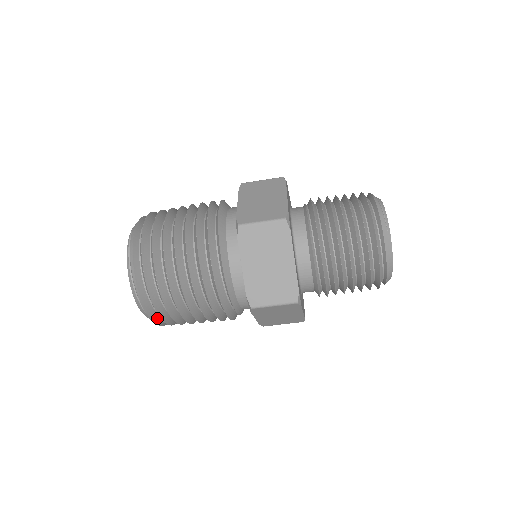
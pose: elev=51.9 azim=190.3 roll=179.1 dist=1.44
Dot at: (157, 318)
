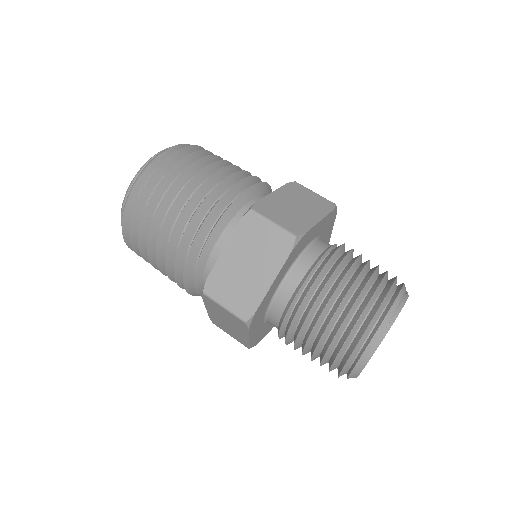
Dot at: occluded
